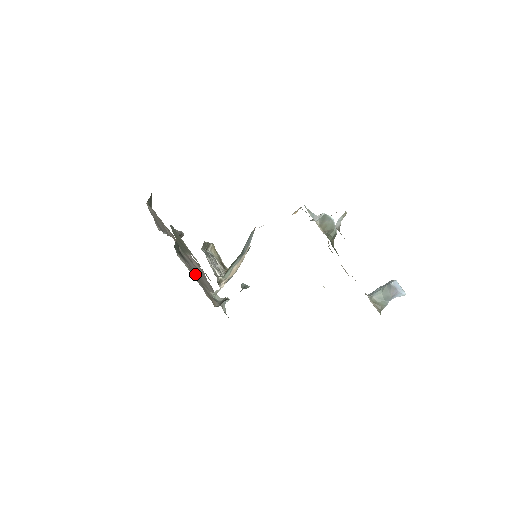
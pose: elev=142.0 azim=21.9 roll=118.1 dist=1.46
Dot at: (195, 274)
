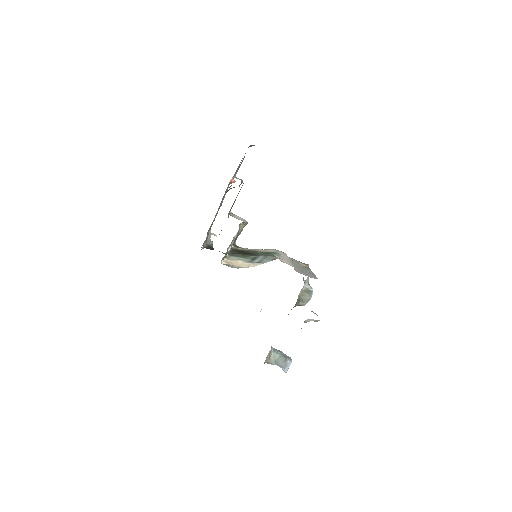
Dot at: occluded
